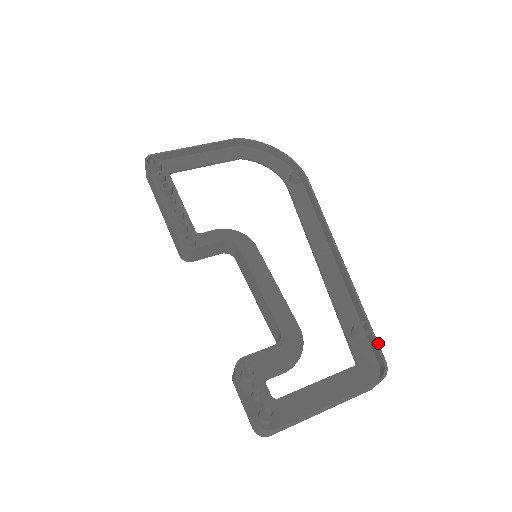
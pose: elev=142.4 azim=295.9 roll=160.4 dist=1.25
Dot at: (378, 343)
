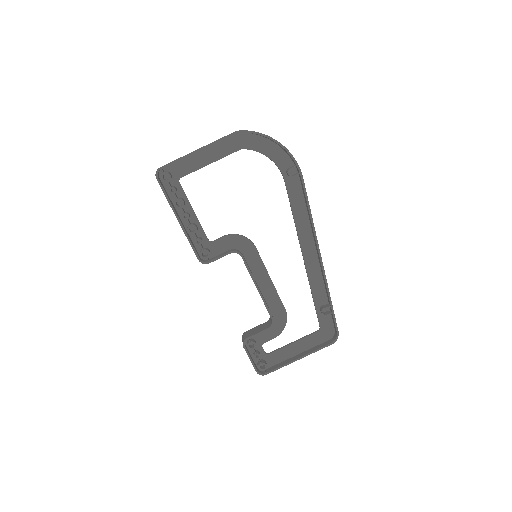
Dot at: occluded
